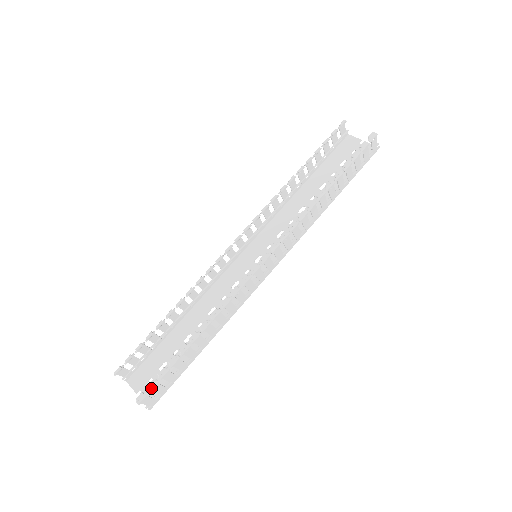
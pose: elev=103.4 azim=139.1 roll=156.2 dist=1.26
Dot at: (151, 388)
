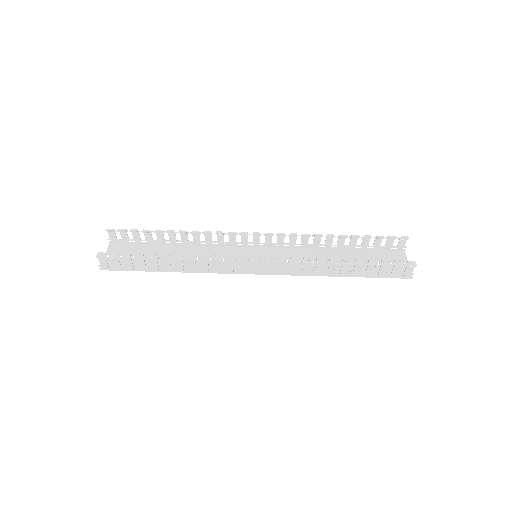
Dot at: (112, 256)
